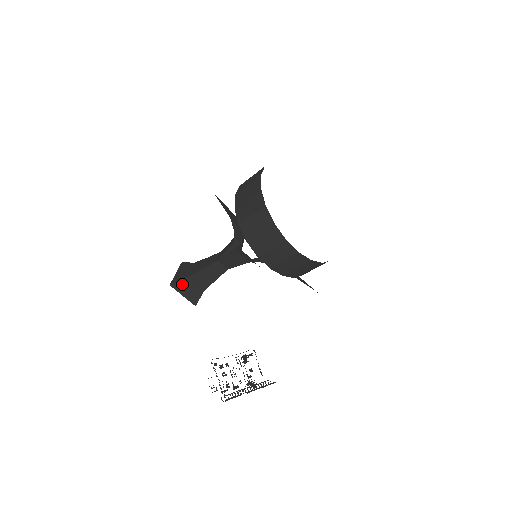
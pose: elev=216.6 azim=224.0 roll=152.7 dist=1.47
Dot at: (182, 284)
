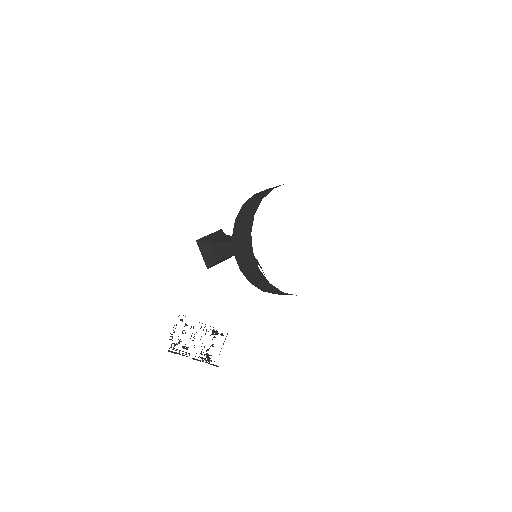
Dot at: (204, 245)
